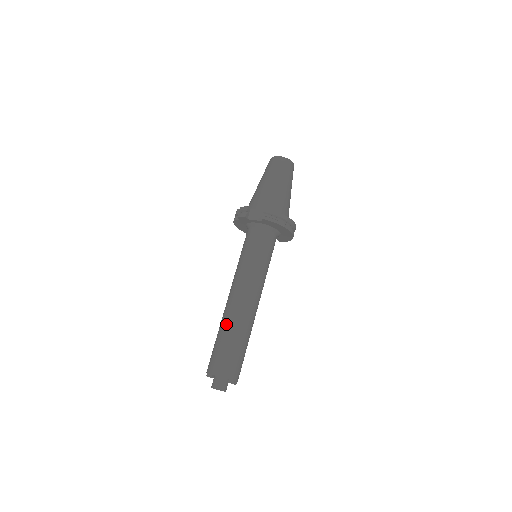
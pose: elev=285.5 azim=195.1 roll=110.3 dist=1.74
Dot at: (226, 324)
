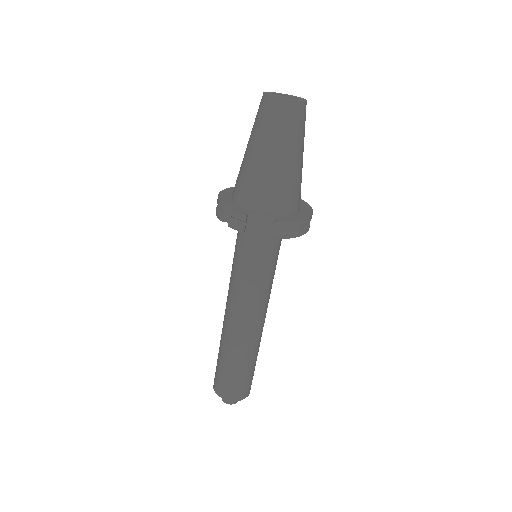
Dot at: (232, 352)
